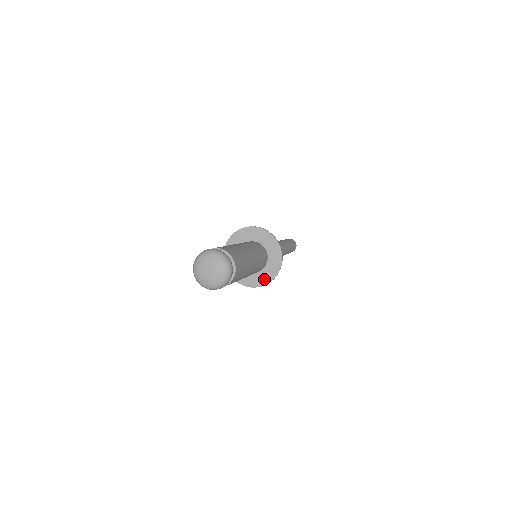
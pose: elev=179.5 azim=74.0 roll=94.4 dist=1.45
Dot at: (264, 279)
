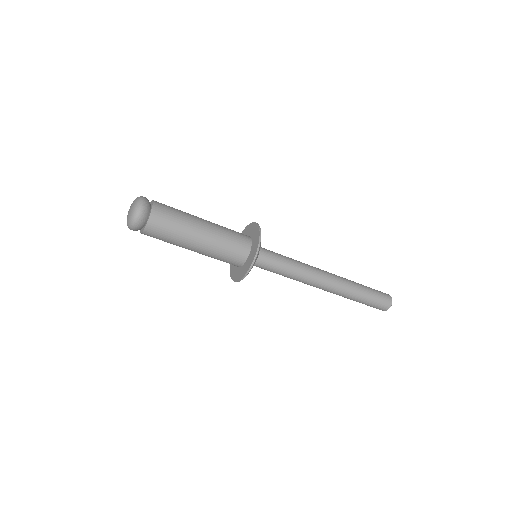
Dot at: (248, 265)
